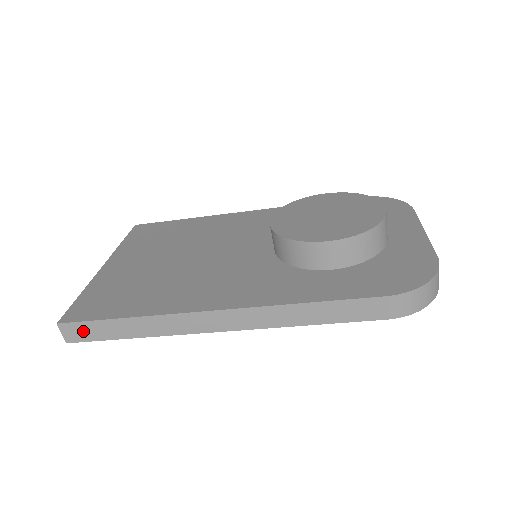
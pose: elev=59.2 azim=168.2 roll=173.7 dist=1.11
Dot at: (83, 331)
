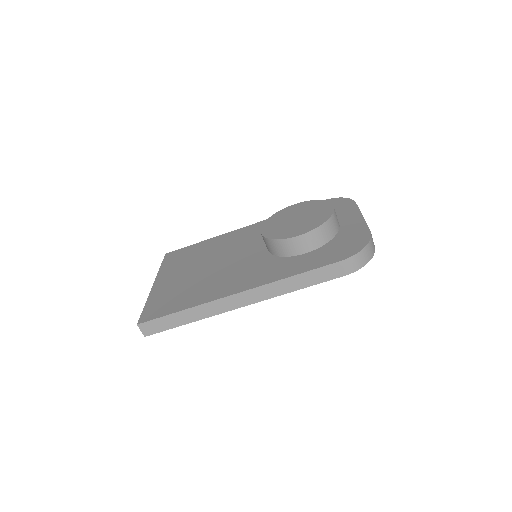
Dot at: (155, 326)
